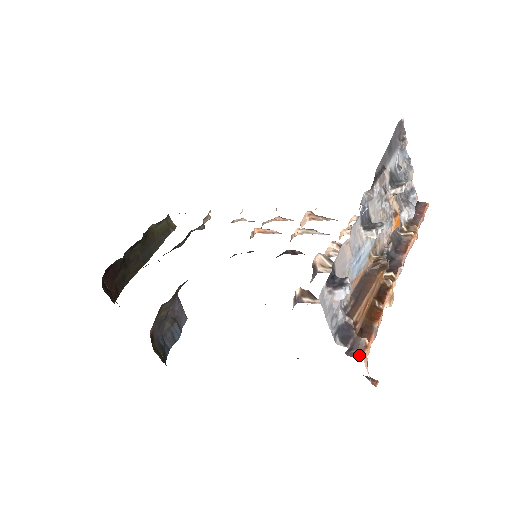
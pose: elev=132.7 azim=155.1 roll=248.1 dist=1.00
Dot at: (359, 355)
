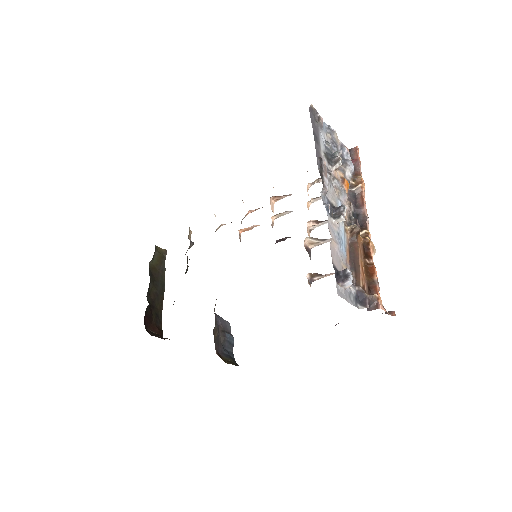
Dot at: (377, 307)
